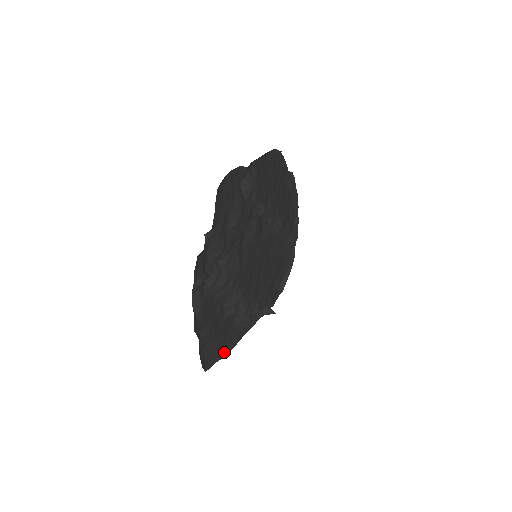
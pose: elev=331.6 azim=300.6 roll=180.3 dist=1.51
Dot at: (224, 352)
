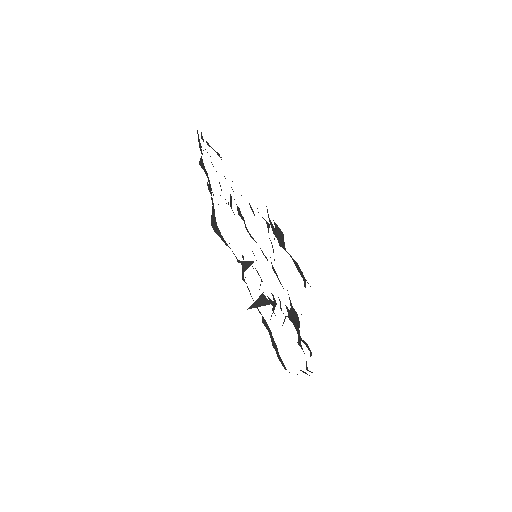
Dot at: (272, 339)
